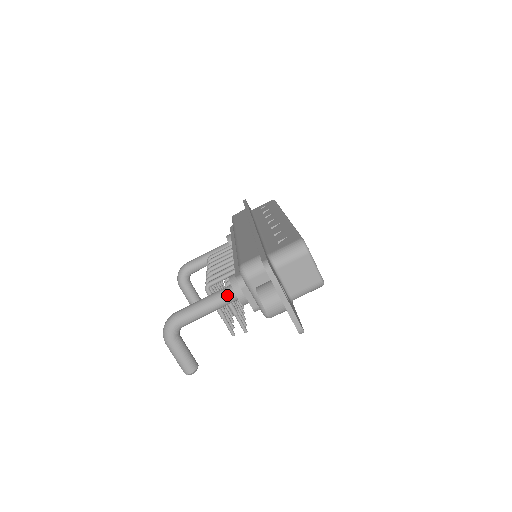
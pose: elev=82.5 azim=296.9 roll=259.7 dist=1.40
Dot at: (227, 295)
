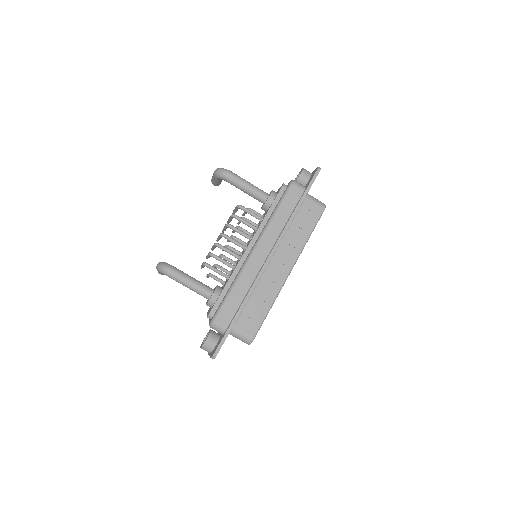
Dot at: (204, 296)
